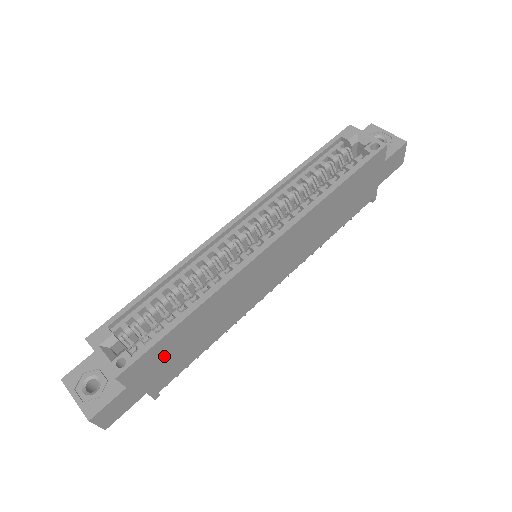
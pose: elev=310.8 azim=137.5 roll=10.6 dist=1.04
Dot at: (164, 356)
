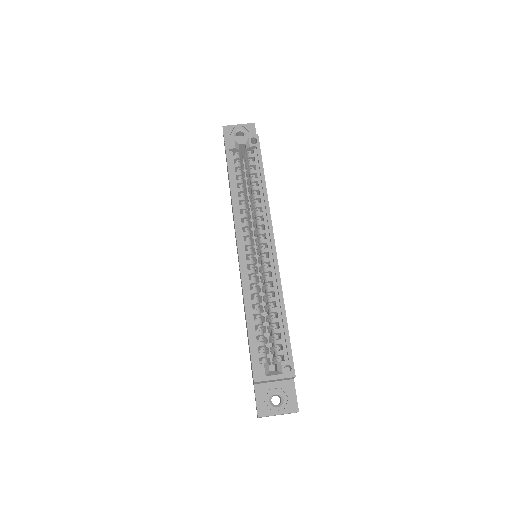
Dot at: occluded
